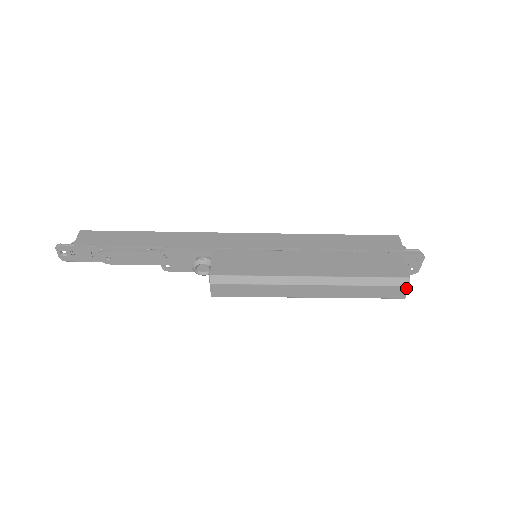
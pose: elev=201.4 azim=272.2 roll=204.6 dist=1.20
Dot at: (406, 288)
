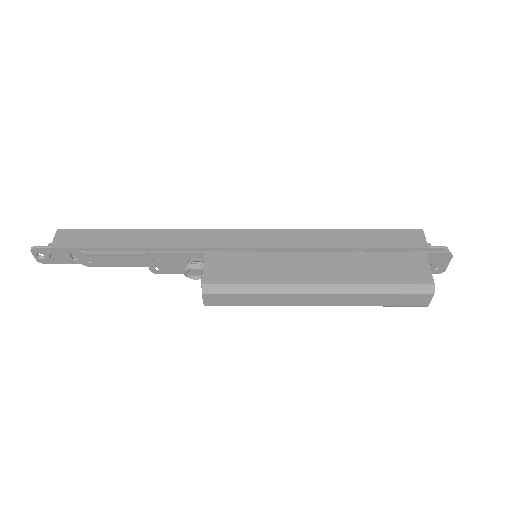
Dot at: (429, 296)
